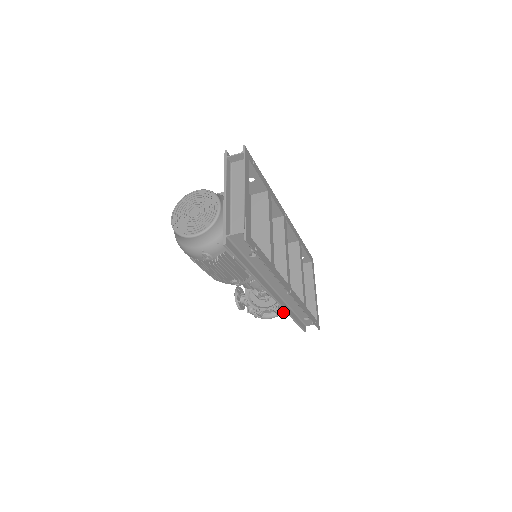
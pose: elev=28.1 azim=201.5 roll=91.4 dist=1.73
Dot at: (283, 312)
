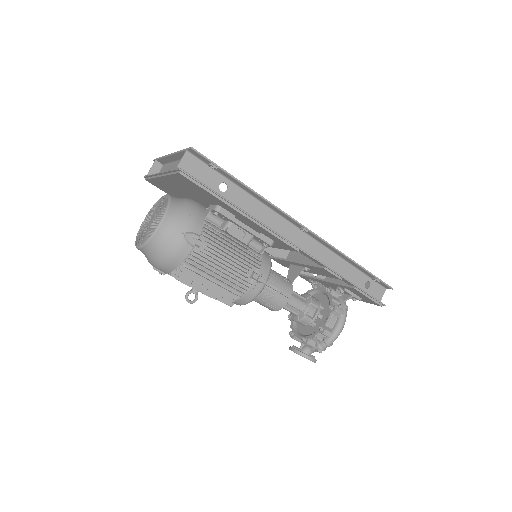
Dot at: (345, 310)
